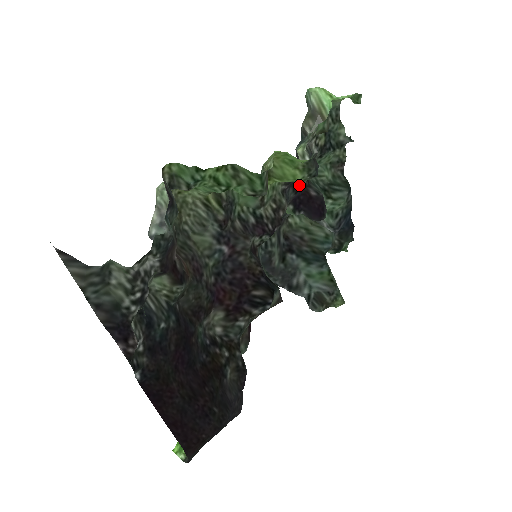
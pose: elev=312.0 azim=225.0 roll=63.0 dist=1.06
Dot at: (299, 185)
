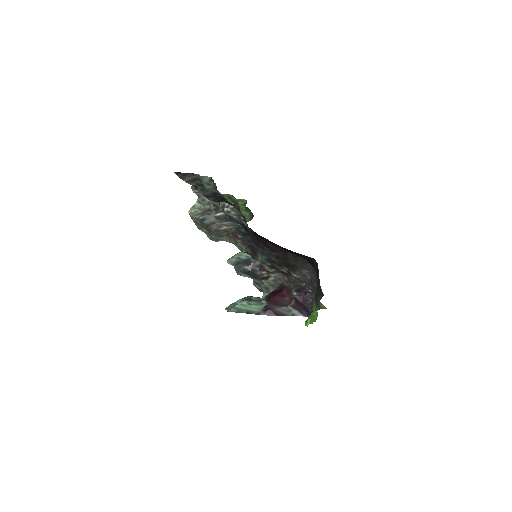
Dot at: occluded
